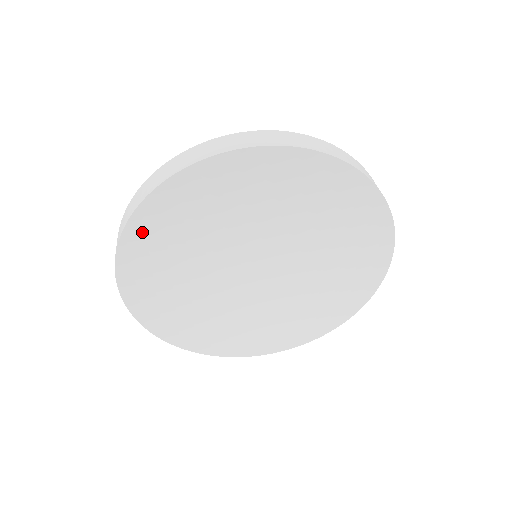
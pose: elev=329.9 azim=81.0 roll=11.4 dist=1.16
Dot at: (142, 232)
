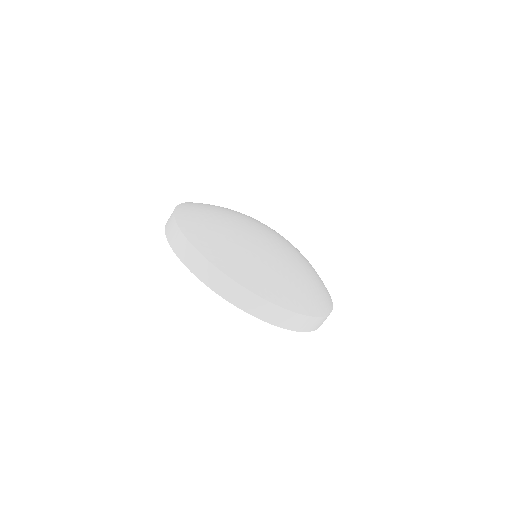
Dot at: occluded
